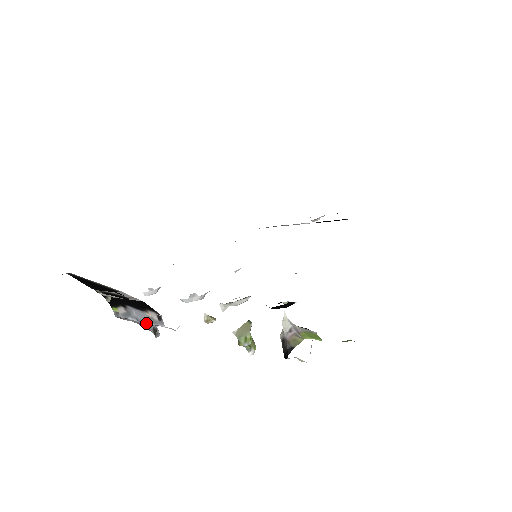
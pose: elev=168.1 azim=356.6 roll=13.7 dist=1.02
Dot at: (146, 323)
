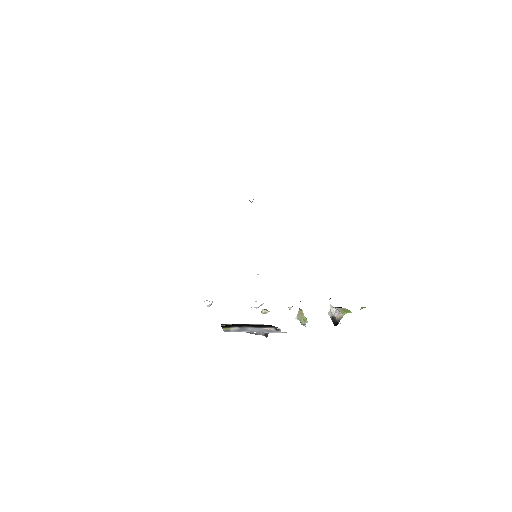
Dot at: (257, 332)
